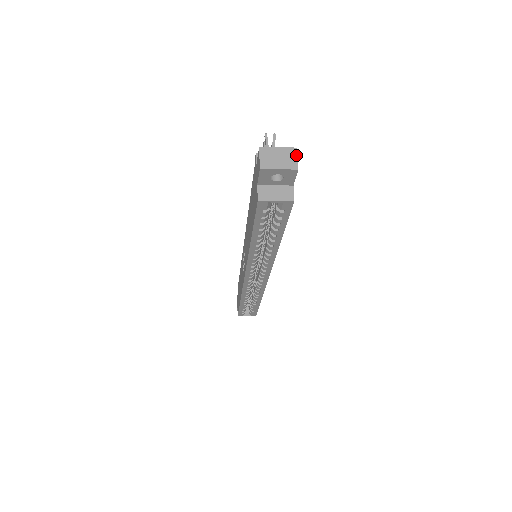
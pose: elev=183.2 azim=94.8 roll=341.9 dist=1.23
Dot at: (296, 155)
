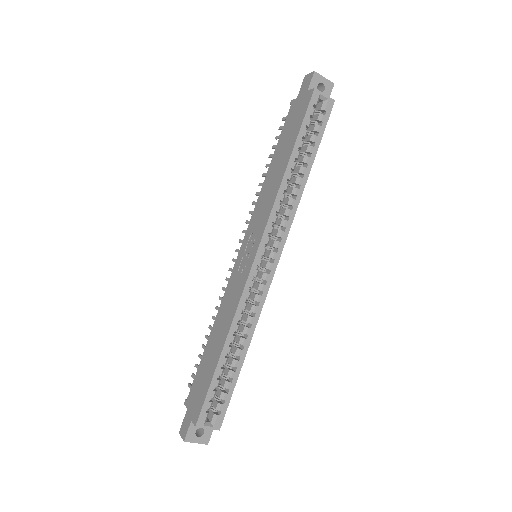
Dot at: occluded
